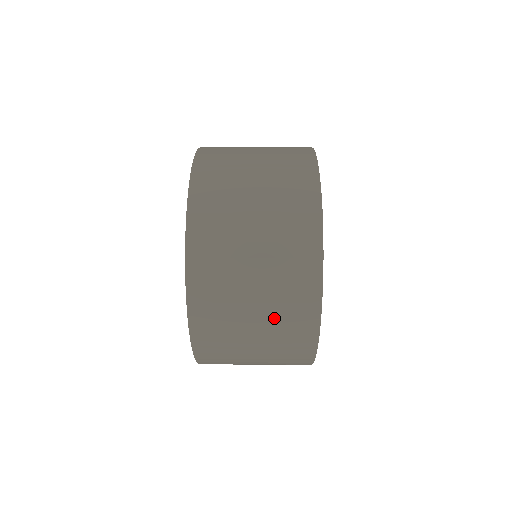
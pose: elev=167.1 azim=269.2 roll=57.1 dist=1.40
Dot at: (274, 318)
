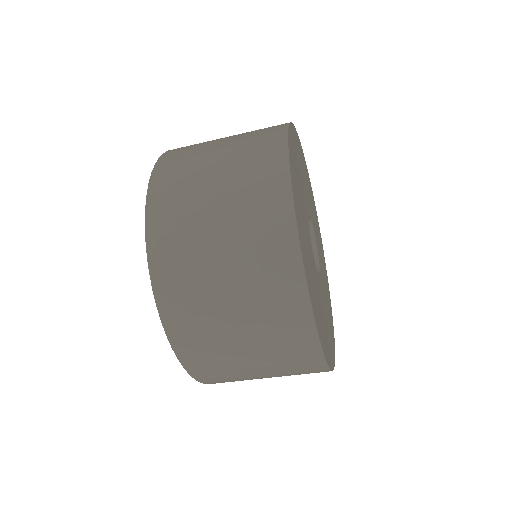
Dot at: (260, 325)
